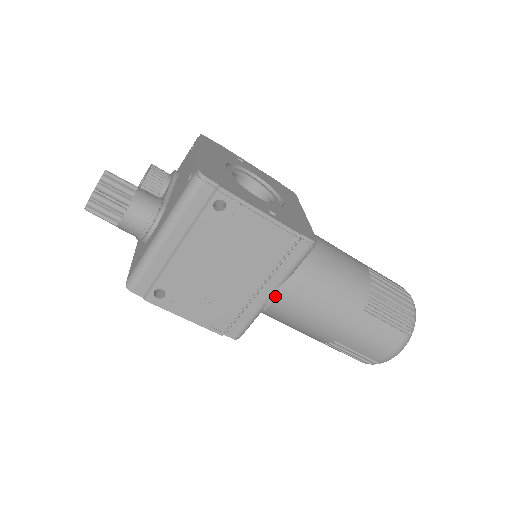
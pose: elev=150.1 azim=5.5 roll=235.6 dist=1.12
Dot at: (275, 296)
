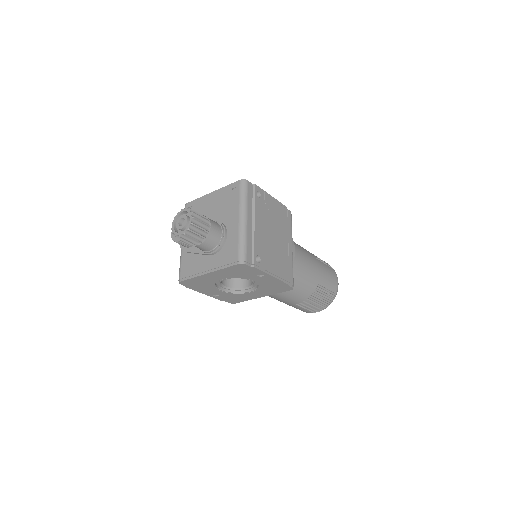
Dot at: (294, 249)
